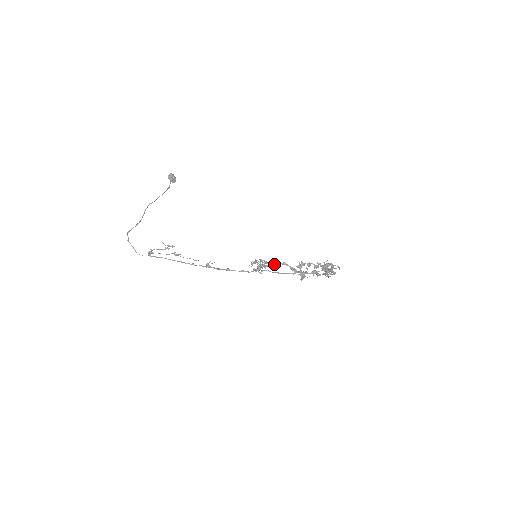
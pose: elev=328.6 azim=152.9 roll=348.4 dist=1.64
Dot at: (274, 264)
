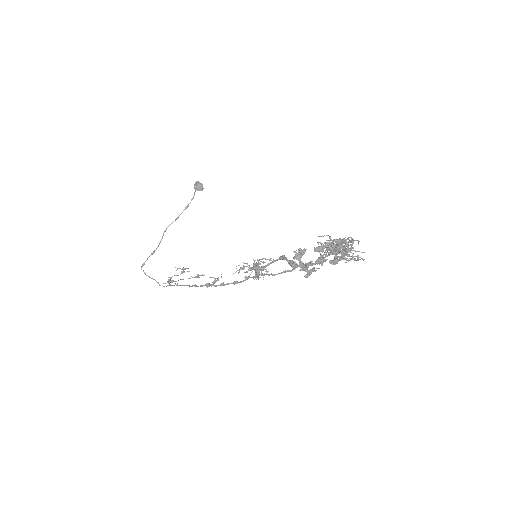
Dot at: (270, 262)
